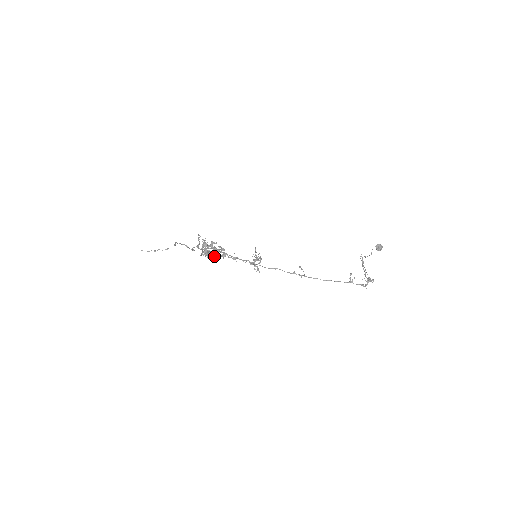
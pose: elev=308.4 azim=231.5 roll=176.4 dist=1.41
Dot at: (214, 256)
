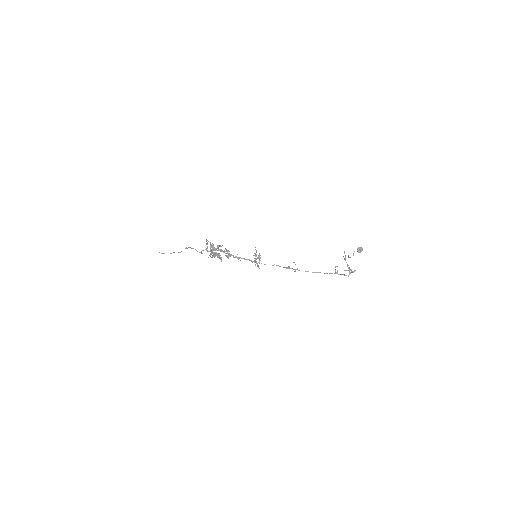
Dot at: (220, 257)
